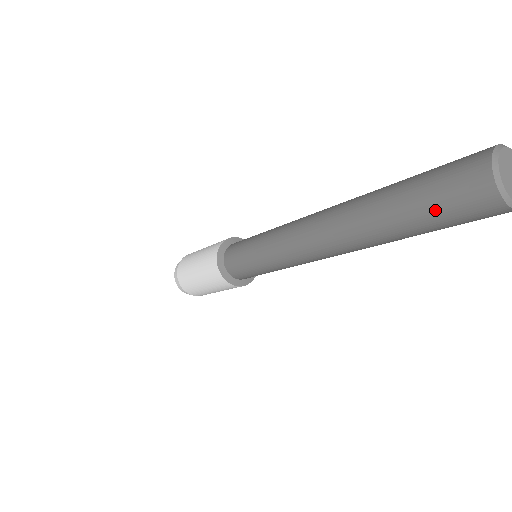
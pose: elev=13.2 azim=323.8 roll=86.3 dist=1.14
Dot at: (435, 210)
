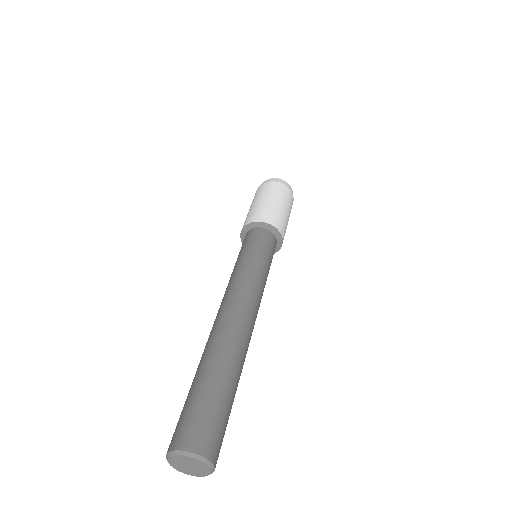
Dot at: occluded
